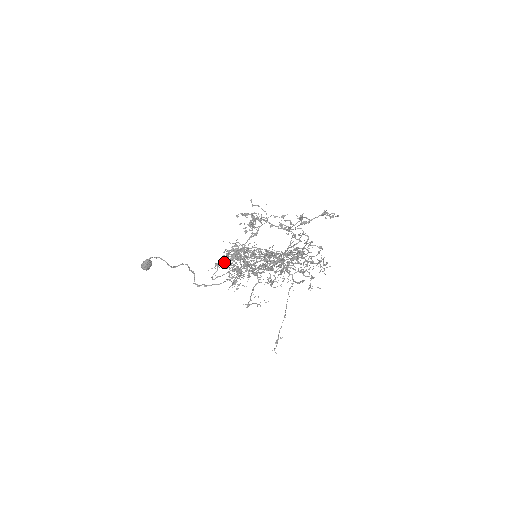
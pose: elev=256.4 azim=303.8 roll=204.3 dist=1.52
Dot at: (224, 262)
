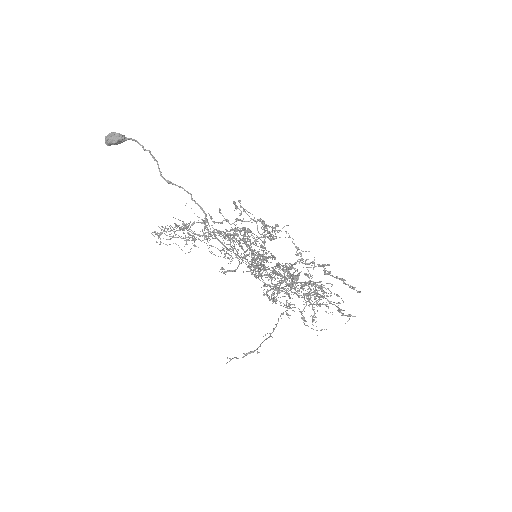
Dot at: occluded
